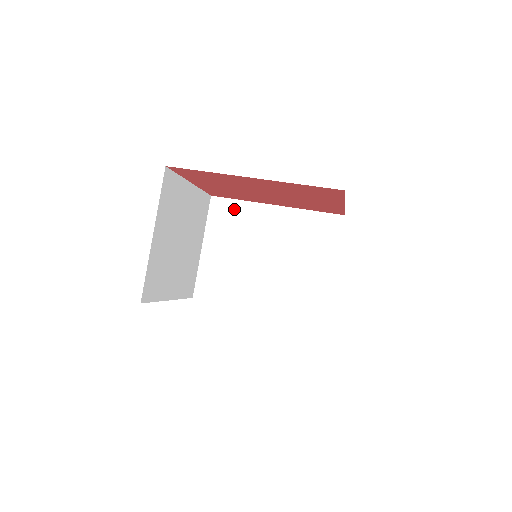
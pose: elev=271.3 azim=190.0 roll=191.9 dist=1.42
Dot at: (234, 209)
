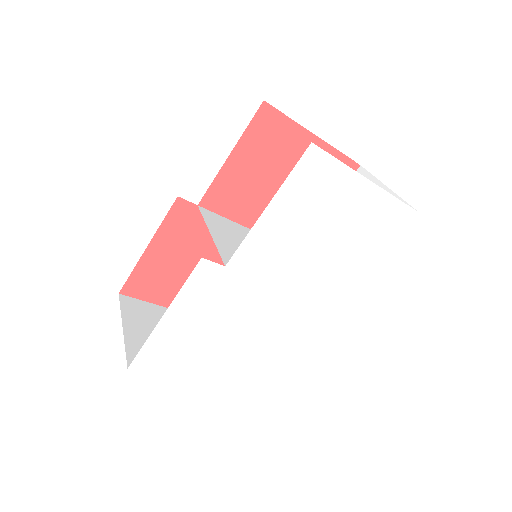
Dot at: (222, 220)
